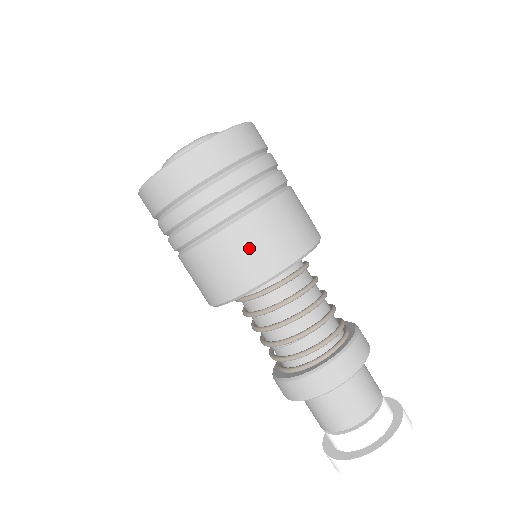
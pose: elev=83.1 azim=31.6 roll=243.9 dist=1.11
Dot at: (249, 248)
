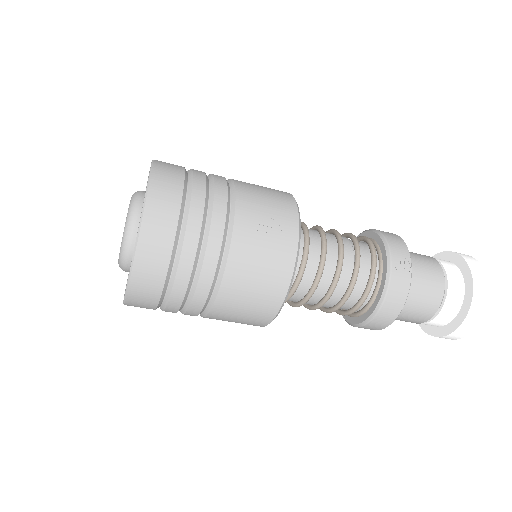
Dot at: occluded
